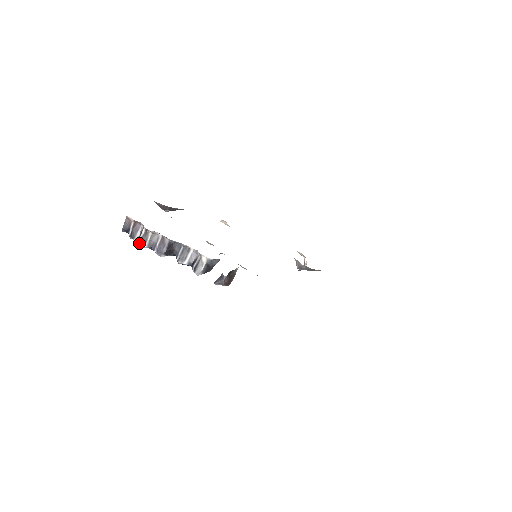
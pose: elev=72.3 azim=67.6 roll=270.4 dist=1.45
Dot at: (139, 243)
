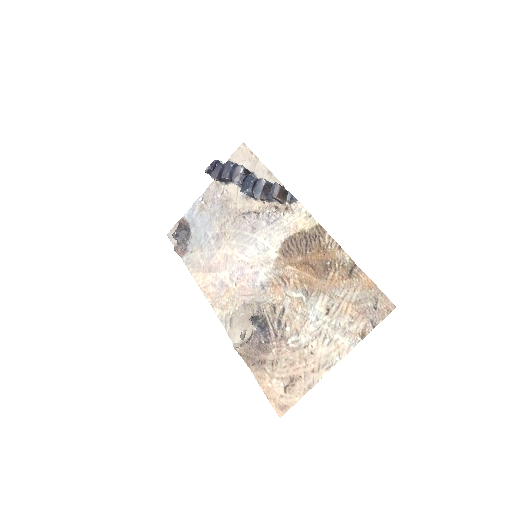
Dot at: (230, 161)
